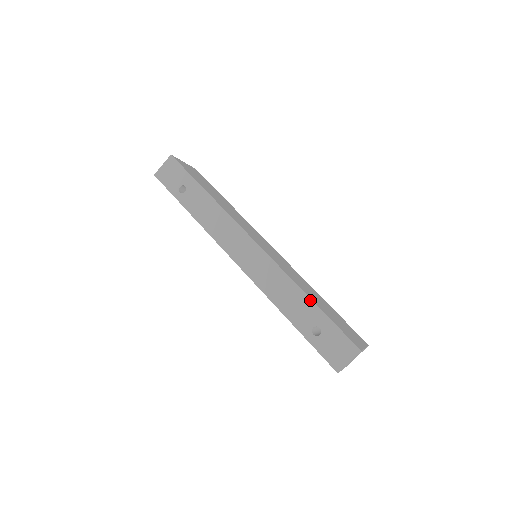
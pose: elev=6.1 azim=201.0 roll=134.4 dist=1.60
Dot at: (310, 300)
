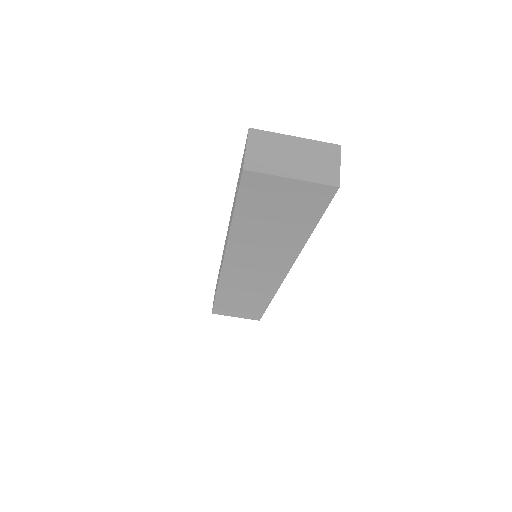
Dot at: (236, 188)
